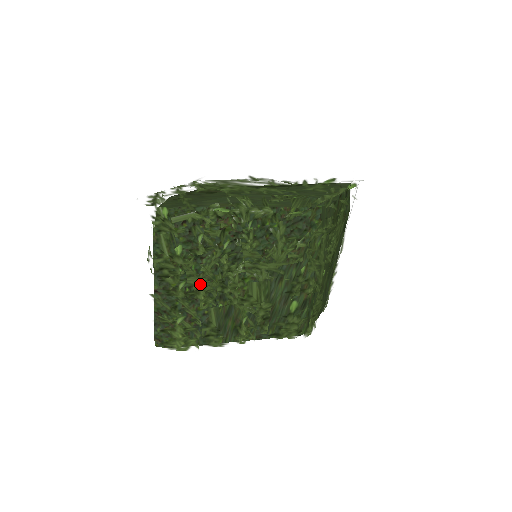
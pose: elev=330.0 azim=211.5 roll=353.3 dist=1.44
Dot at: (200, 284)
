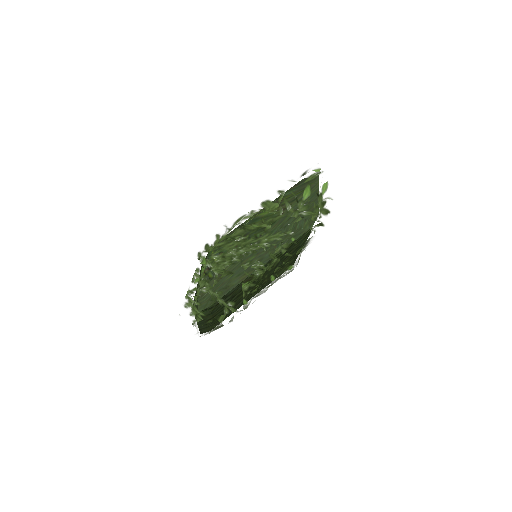
Dot at: occluded
